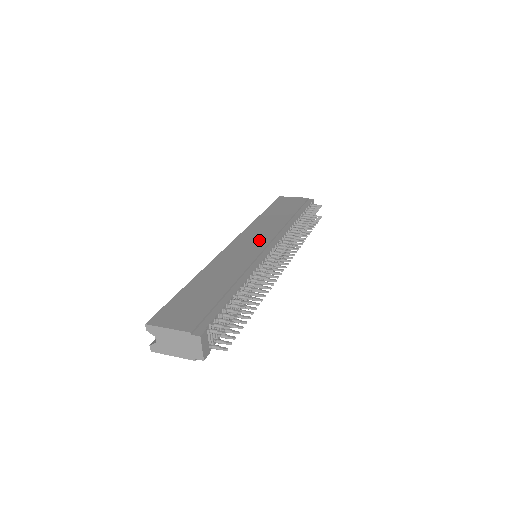
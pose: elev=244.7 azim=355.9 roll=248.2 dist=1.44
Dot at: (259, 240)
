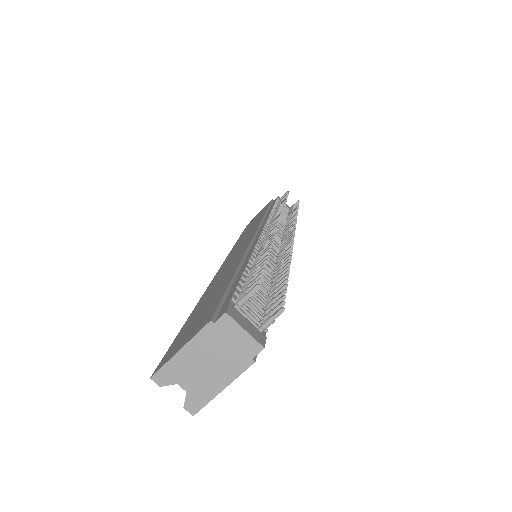
Dot at: (245, 240)
